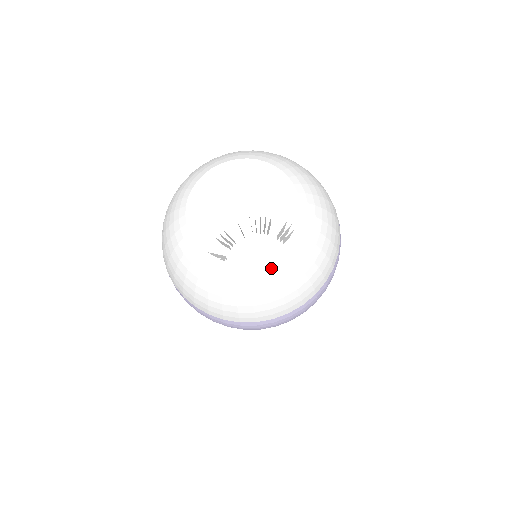
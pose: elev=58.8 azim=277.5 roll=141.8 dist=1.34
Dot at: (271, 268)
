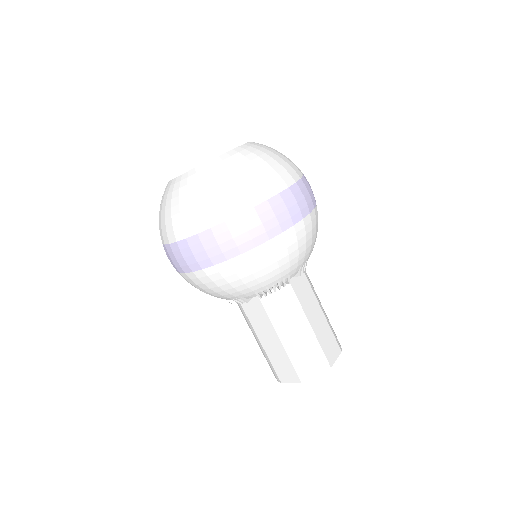
Dot at: (232, 157)
